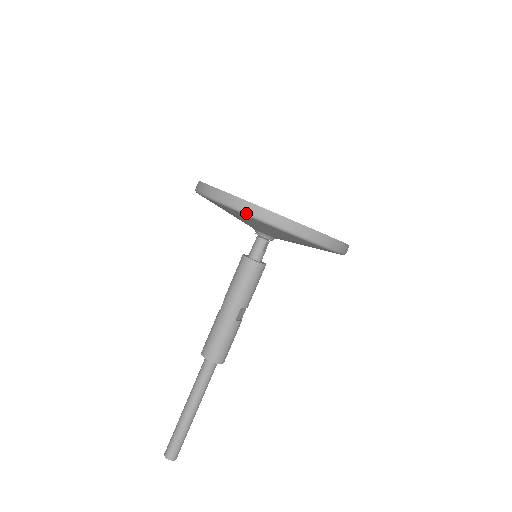
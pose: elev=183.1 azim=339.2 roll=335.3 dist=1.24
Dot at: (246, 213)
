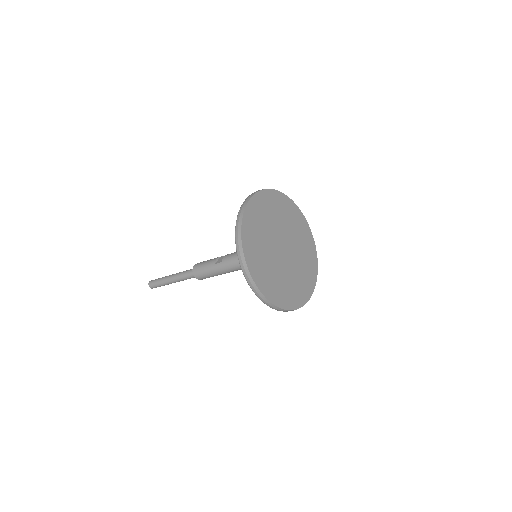
Dot at: (257, 296)
